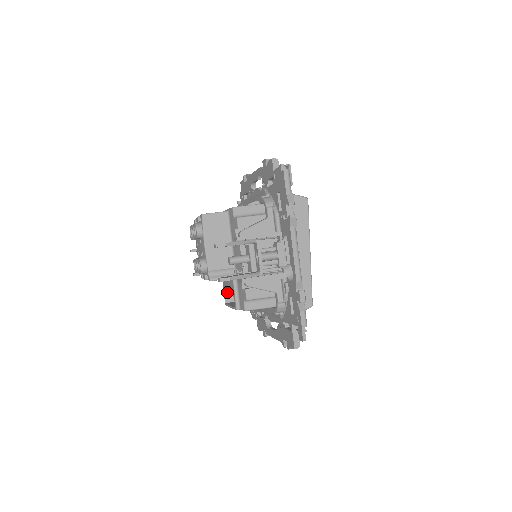
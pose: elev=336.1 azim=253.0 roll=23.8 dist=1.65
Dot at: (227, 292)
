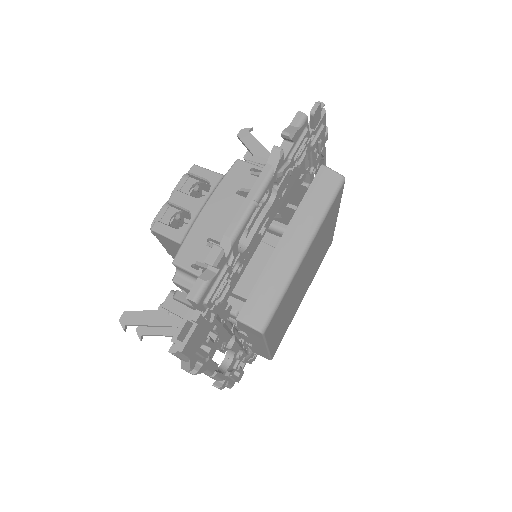
Dot at: occluded
